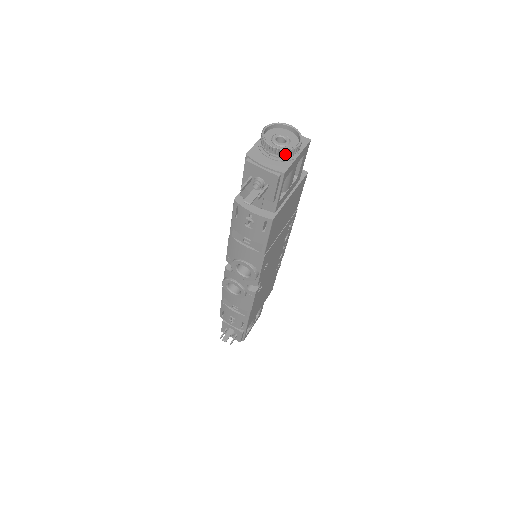
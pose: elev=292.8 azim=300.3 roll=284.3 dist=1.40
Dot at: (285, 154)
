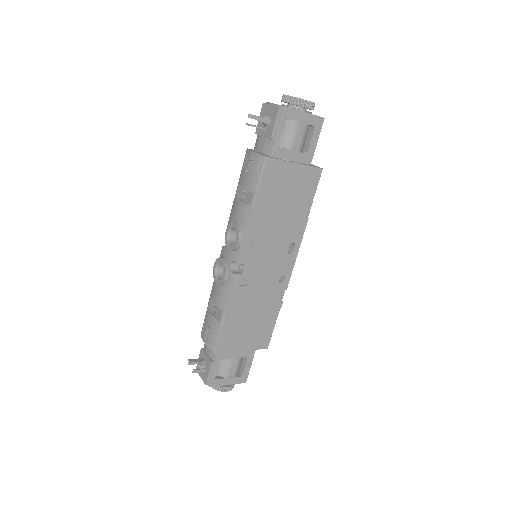
Dot at: (294, 102)
